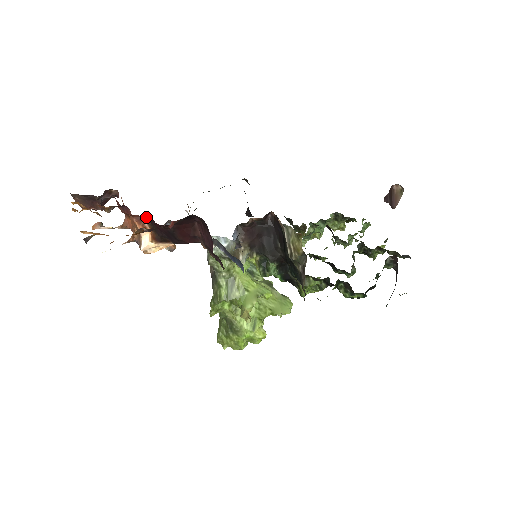
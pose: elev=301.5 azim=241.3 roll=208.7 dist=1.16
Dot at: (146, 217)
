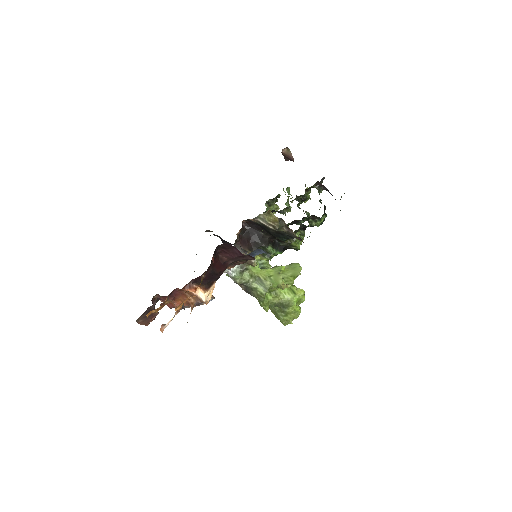
Dot at: (191, 281)
